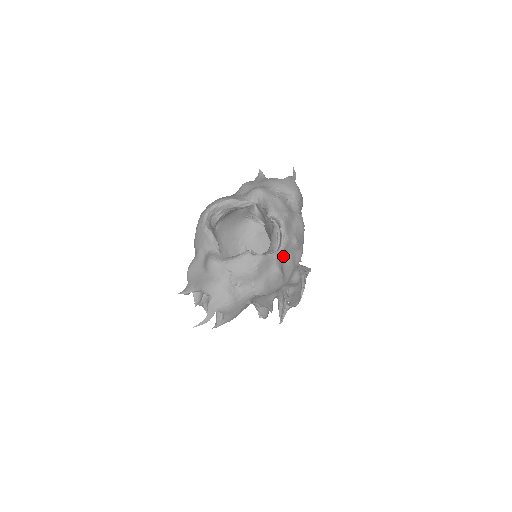
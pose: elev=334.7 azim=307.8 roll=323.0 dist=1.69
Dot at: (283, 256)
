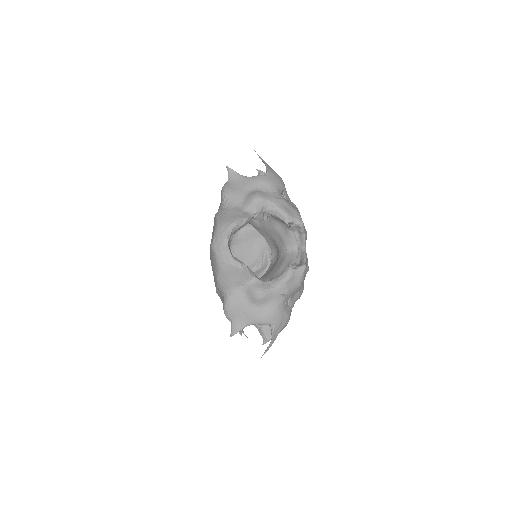
Dot at: occluded
